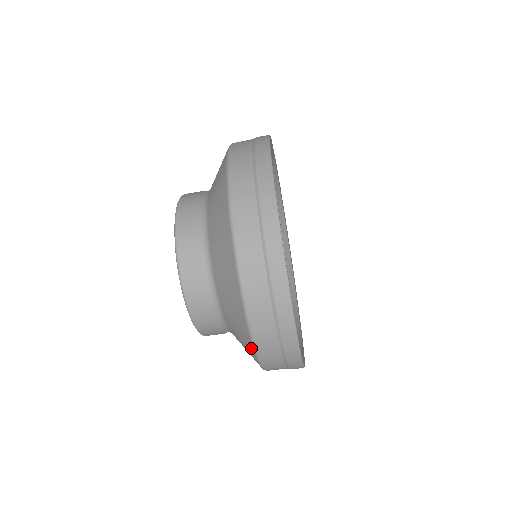
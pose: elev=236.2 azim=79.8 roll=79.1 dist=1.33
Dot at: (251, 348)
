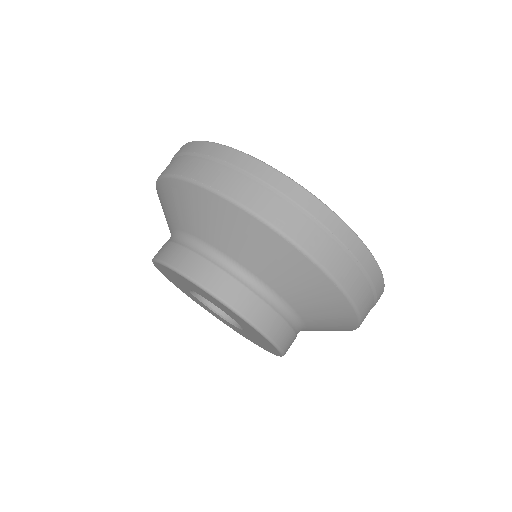
Dot at: (294, 253)
